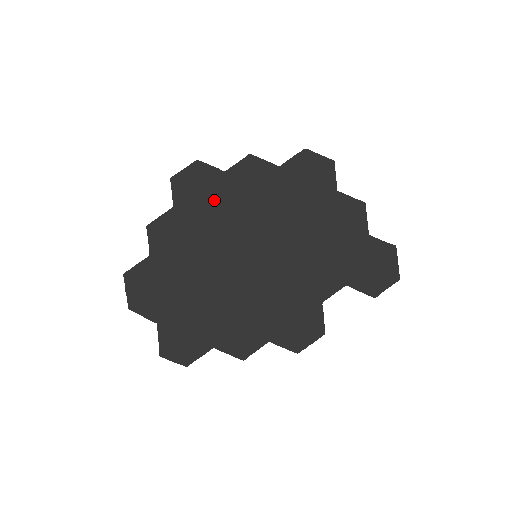
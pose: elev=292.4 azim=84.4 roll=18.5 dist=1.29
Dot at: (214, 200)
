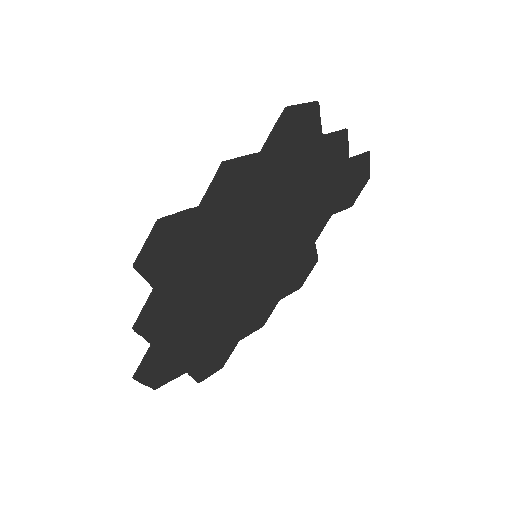
Dot at: (199, 245)
